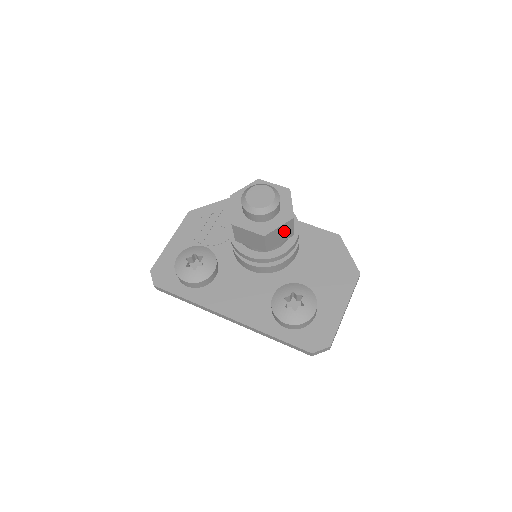
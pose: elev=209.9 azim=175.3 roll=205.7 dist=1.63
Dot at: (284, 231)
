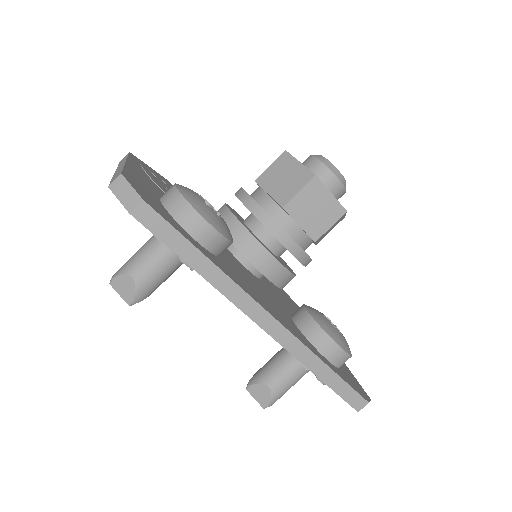
Dot at: occluded
